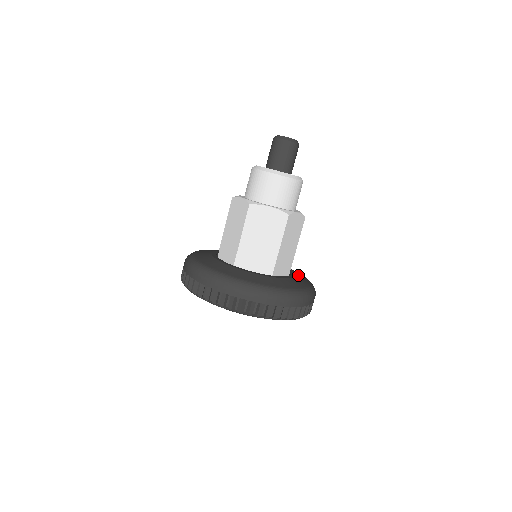
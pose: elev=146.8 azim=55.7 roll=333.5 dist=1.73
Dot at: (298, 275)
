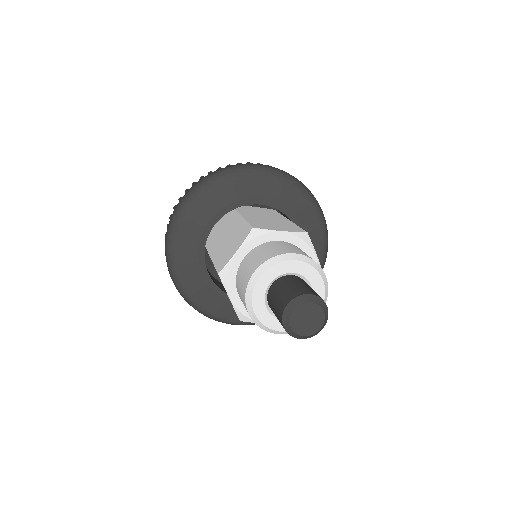
Dot at: (287, 205)
